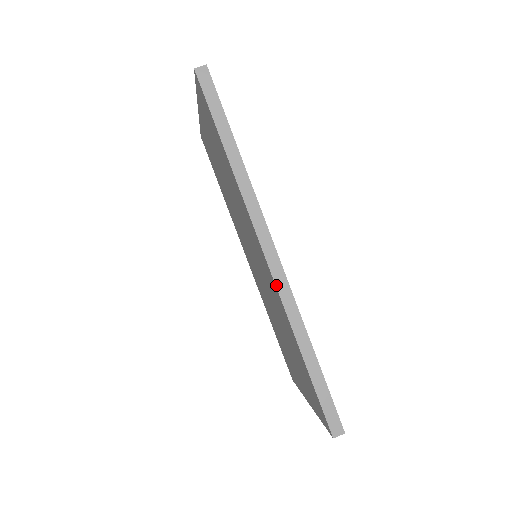
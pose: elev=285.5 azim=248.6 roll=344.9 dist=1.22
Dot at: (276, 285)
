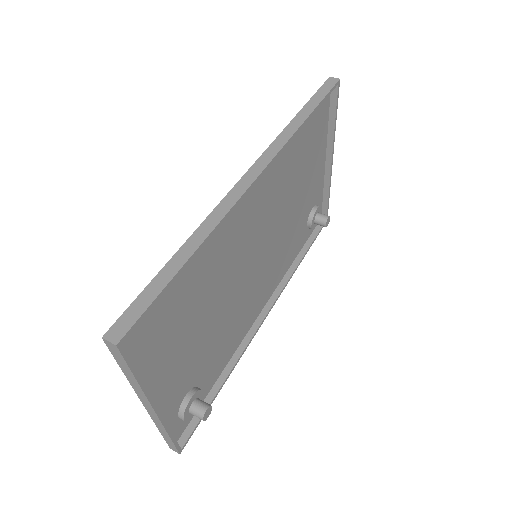
Dot at: (228, 194)
